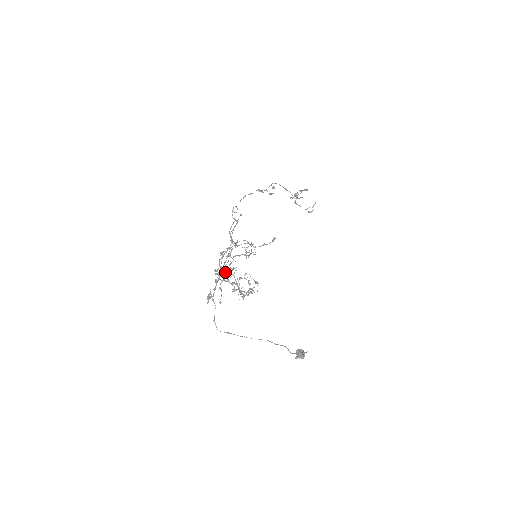
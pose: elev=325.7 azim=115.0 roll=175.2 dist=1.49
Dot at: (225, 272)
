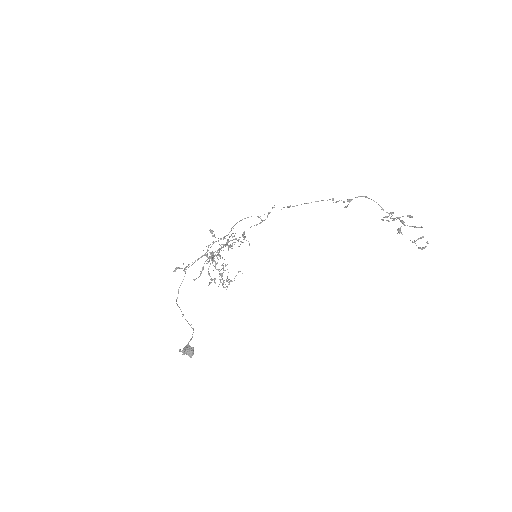
Dot at: (211, 256)
